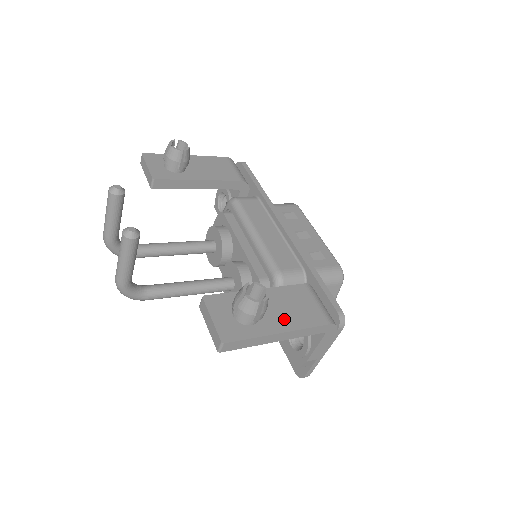
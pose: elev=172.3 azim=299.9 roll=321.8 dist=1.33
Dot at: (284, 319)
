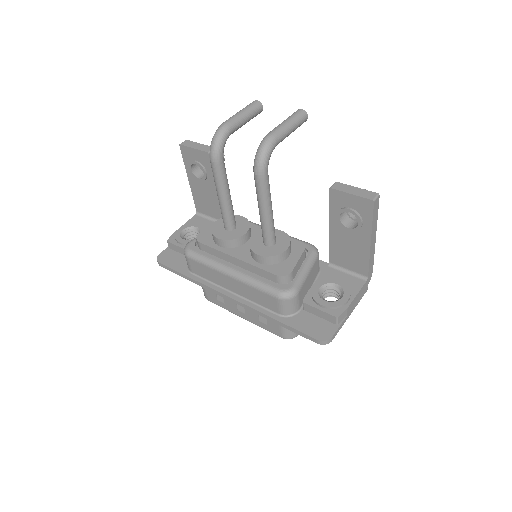
Dot at: occluded
